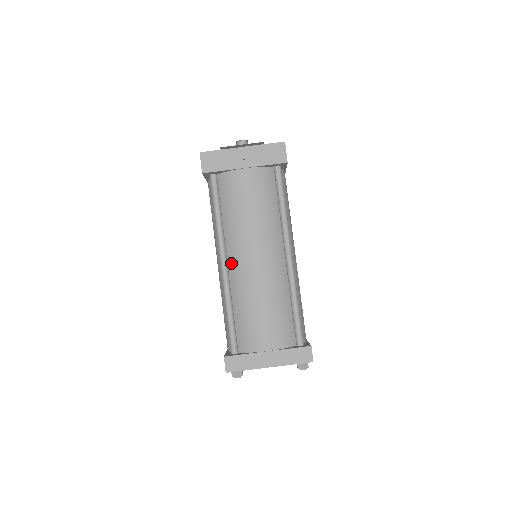
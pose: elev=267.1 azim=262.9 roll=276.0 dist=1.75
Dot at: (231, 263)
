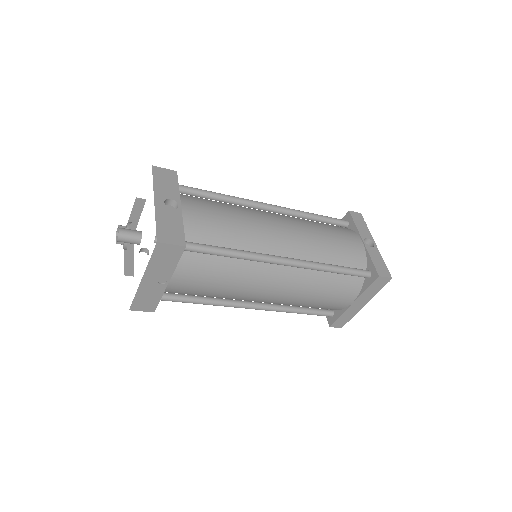
Dot at: occluded
